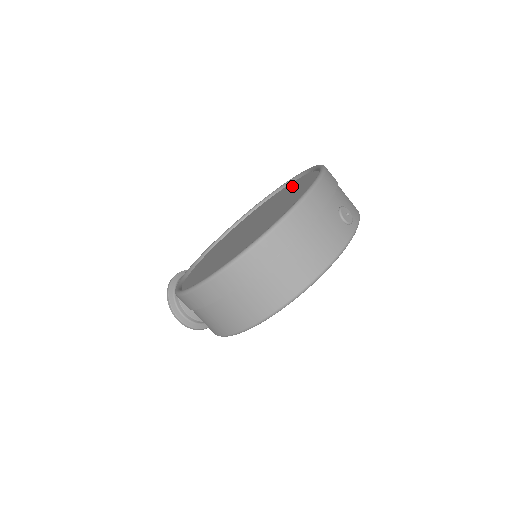
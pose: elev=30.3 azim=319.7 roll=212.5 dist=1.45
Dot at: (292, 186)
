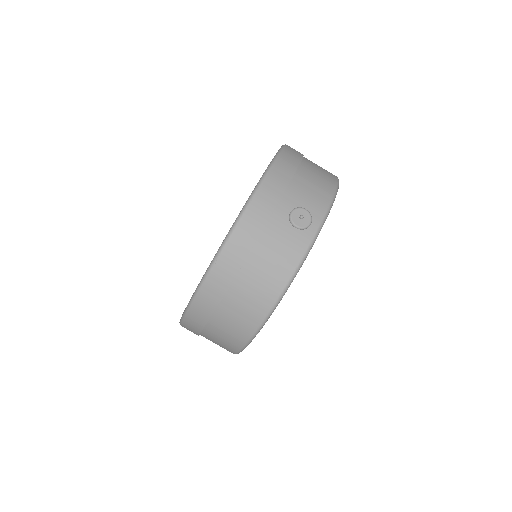
Dot at: occluded
